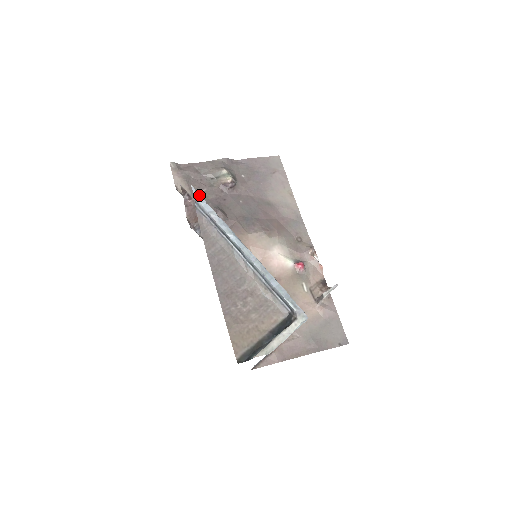
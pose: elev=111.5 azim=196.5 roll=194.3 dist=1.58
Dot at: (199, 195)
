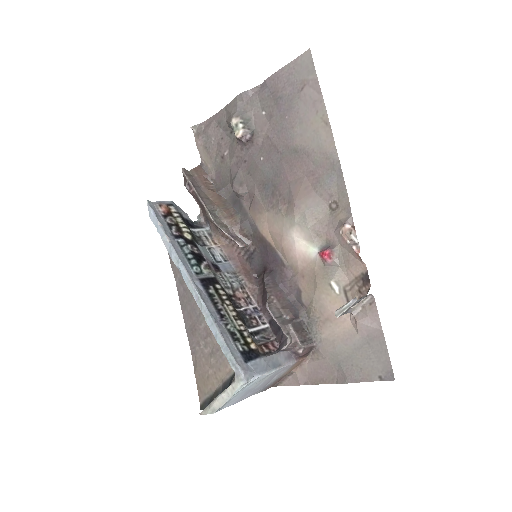
Dot at: (153, 215)
